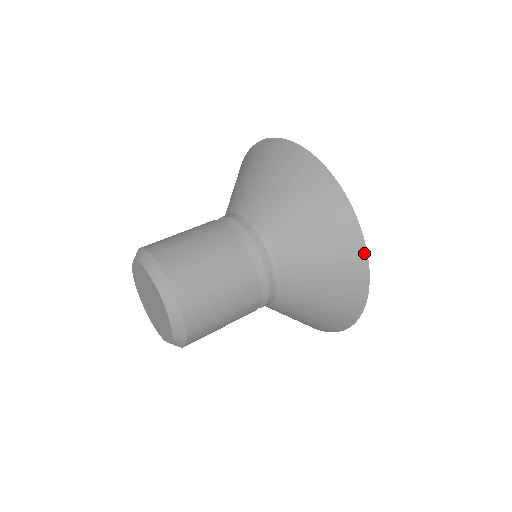
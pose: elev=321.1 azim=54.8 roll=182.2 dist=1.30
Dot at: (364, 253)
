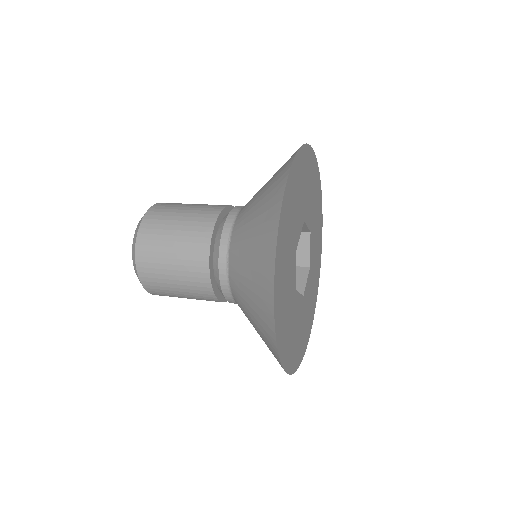
Dot at: (302, 147)
